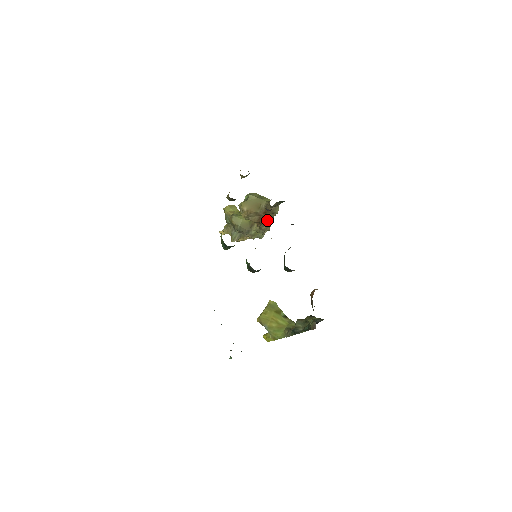
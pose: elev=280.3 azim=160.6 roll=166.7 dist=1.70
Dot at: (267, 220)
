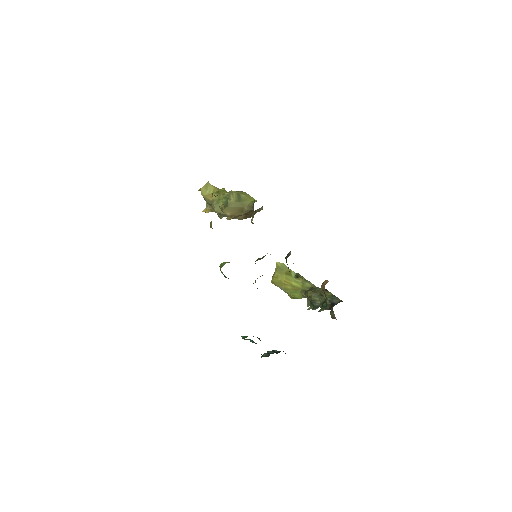
Dot at: occluded
